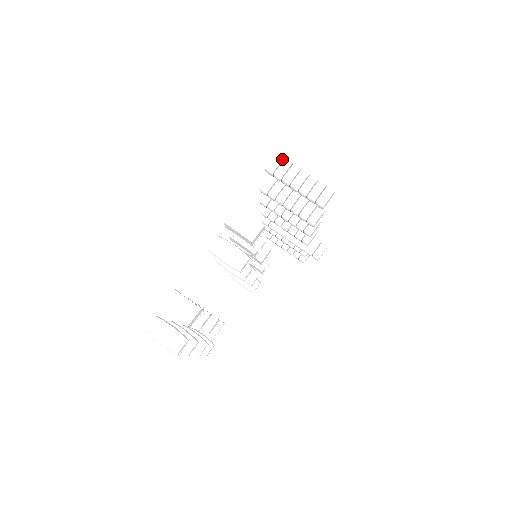
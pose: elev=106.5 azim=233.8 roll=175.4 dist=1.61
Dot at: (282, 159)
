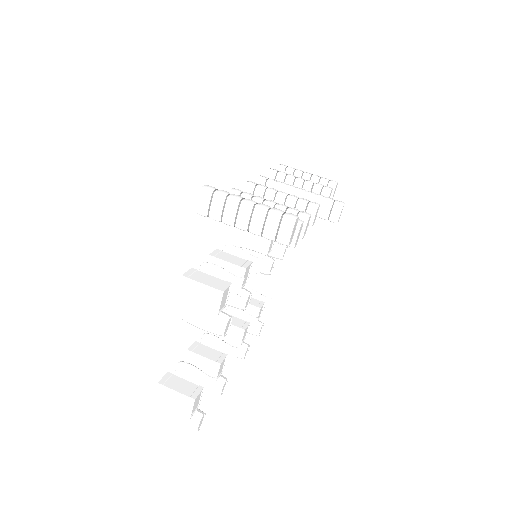
Dot at: (210, 194)
